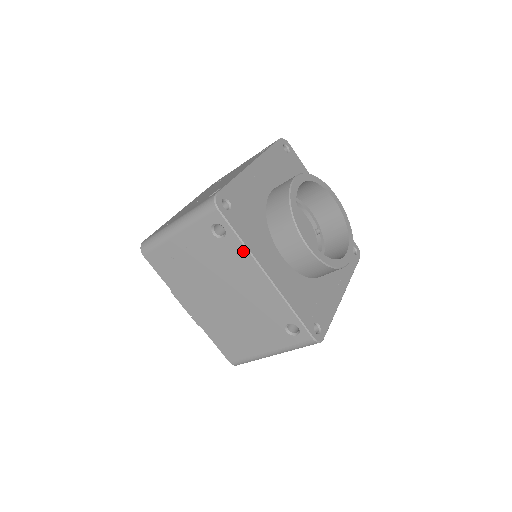
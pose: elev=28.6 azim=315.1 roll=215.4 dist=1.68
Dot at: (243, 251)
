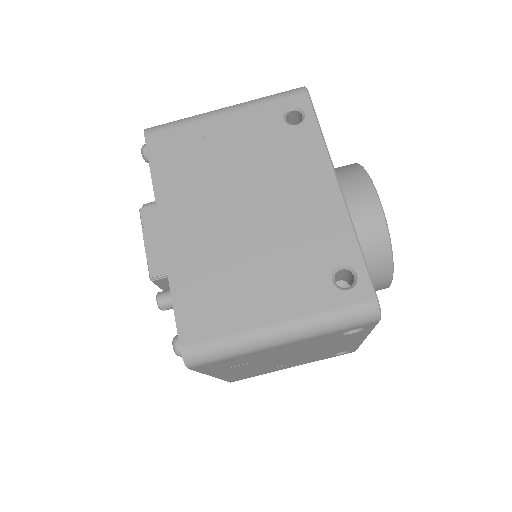
Dot at: (318, 145)
